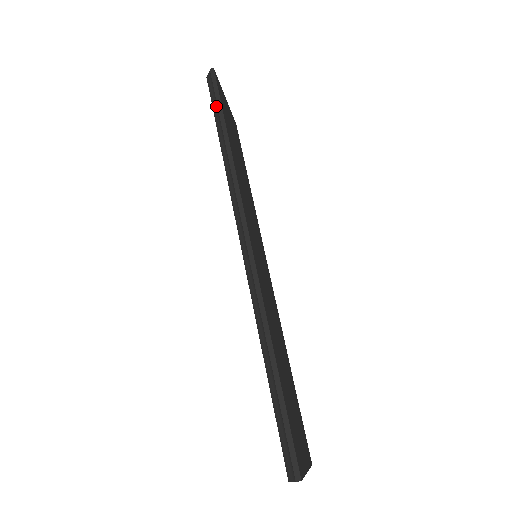
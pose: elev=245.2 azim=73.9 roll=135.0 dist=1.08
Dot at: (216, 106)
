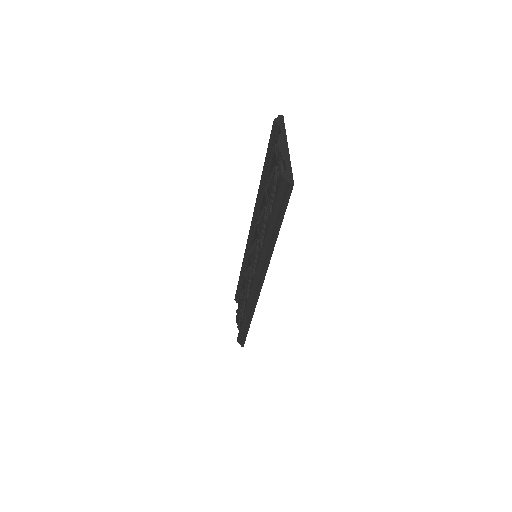
Dot at: (278, 212)
